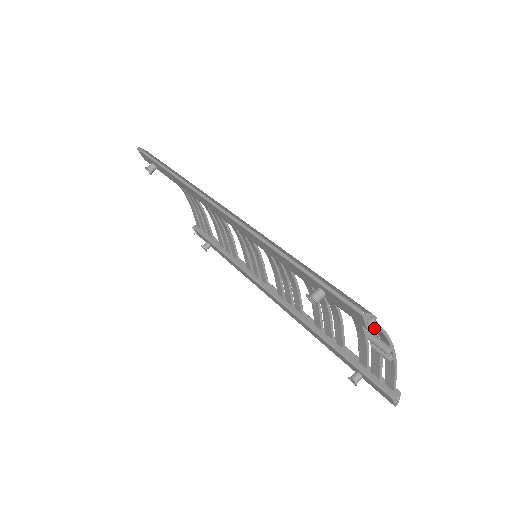
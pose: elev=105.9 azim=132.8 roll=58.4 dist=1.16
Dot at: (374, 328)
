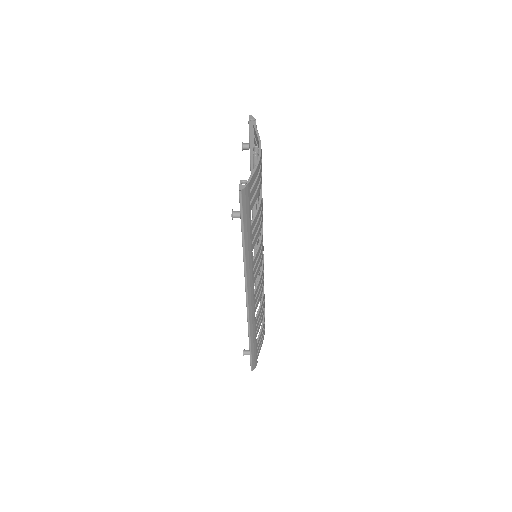
Dot at: occluded
